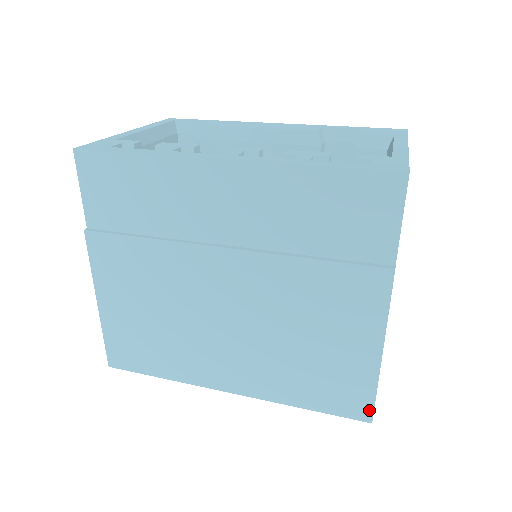
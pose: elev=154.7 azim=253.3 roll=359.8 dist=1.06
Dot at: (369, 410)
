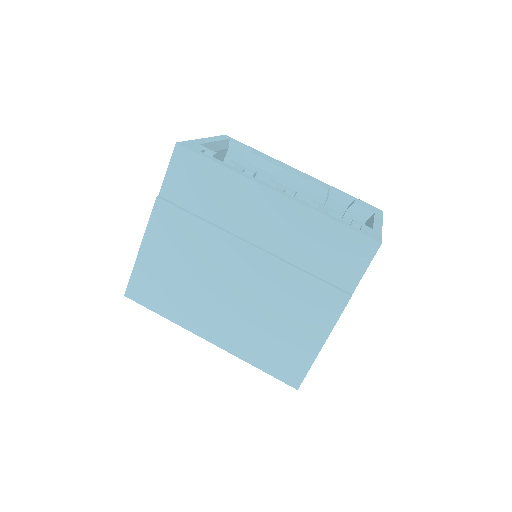
Dot at: (299, 380)
